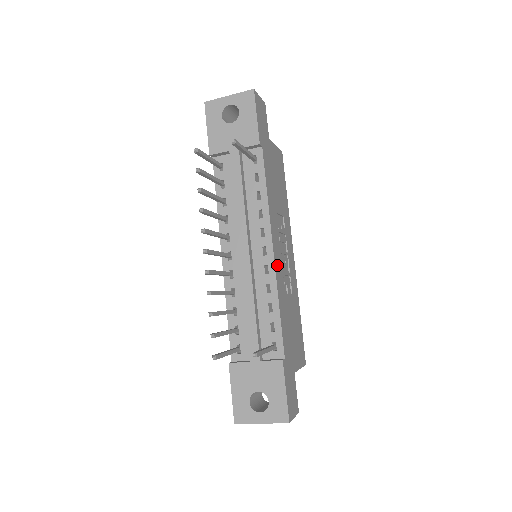
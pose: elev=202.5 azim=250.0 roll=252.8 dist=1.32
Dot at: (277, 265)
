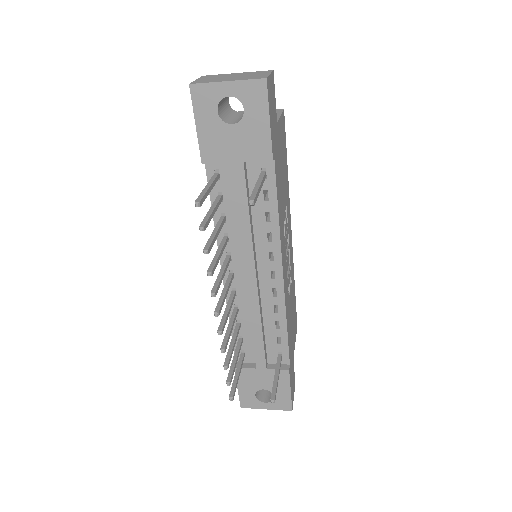
Dot at: (285, 283)
